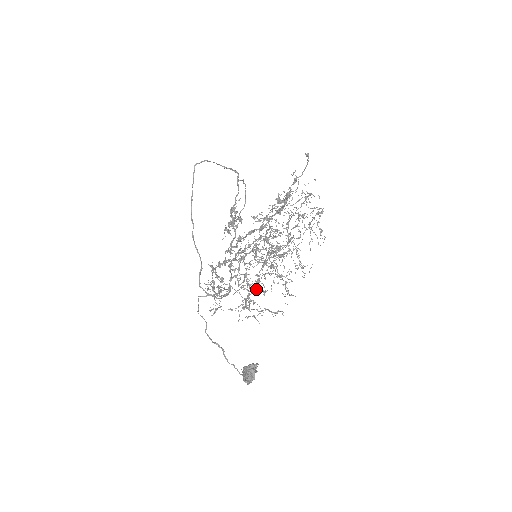
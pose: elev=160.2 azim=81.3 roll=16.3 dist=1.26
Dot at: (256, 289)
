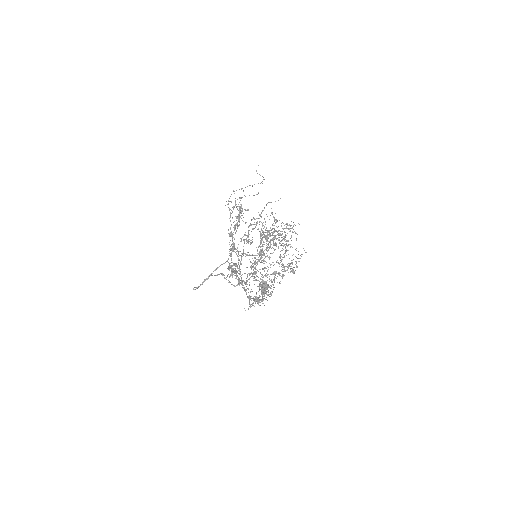
Dot at: occluded
